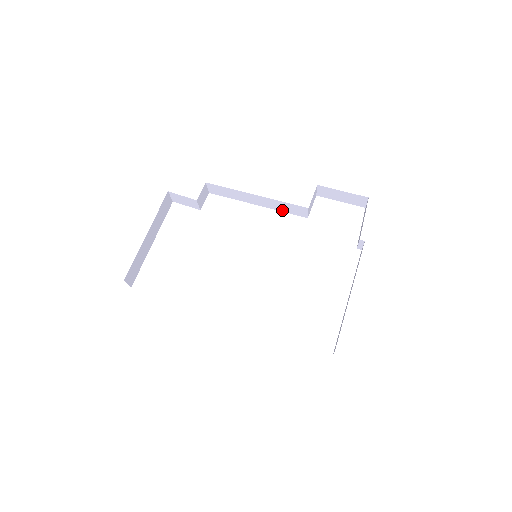
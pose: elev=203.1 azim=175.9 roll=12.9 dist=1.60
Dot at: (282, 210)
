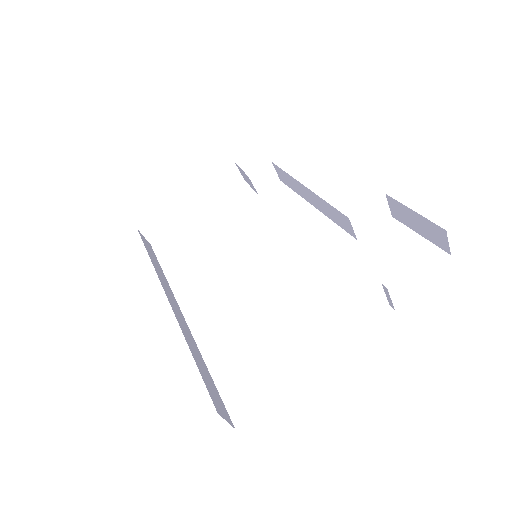
Dot at: (333, 219)
